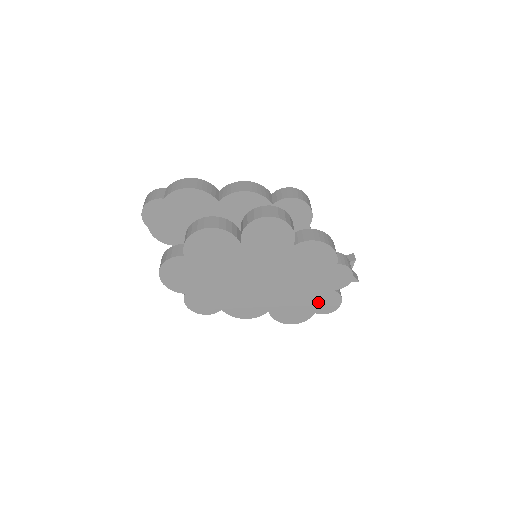
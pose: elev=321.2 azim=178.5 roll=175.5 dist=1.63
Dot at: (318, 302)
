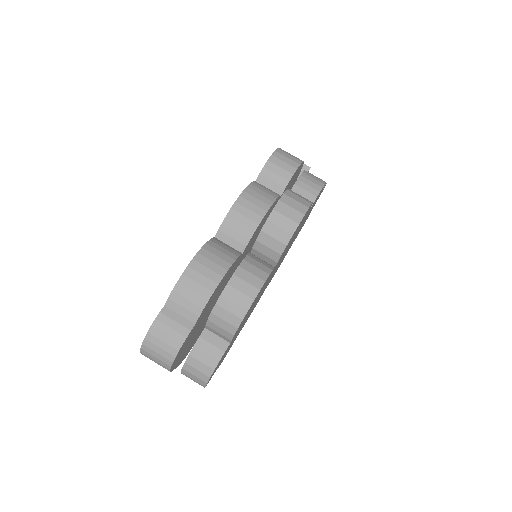
Dot at: occluded
